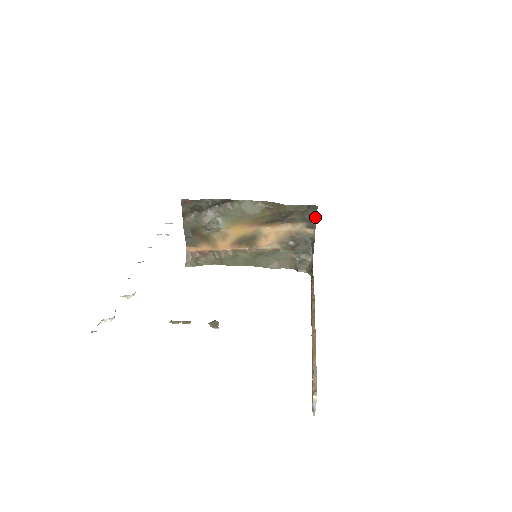
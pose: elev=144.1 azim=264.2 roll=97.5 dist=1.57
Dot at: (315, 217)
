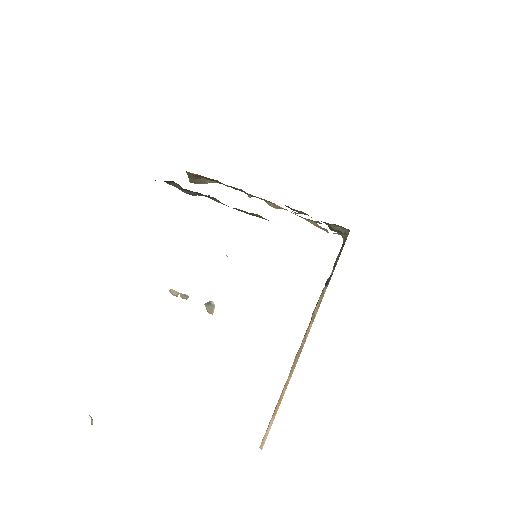
Dot at: occluded
